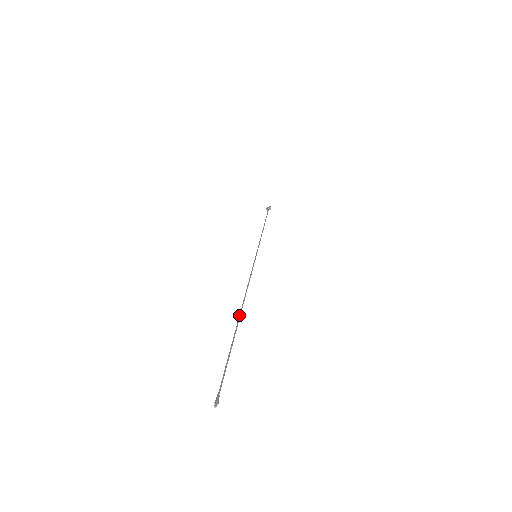
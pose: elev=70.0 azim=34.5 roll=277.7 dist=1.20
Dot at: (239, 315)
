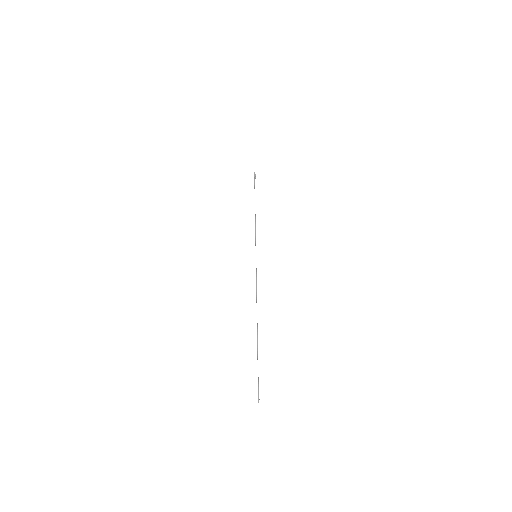
Dot at: (257, 328)
